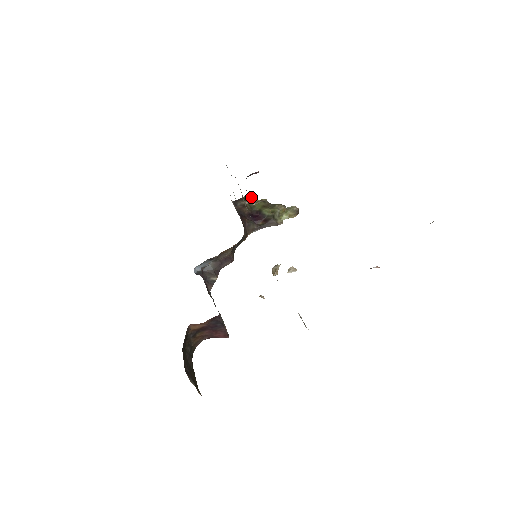
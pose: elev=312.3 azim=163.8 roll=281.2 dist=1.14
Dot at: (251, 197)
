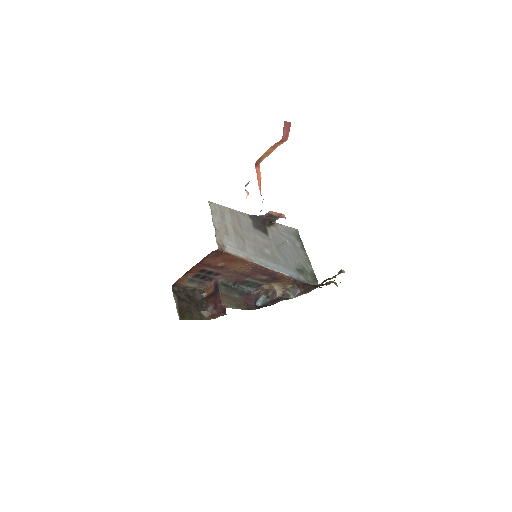
Dot at: (330, 281)
